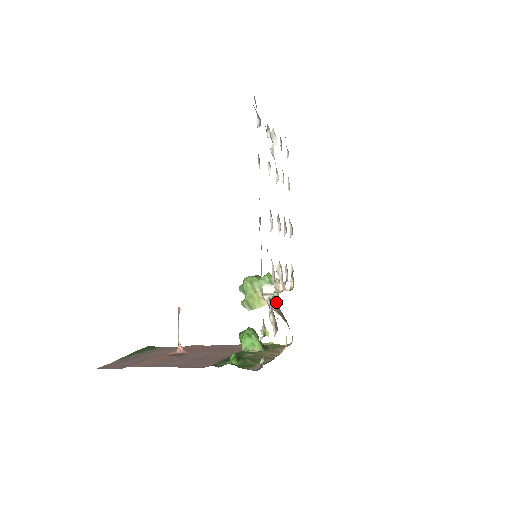
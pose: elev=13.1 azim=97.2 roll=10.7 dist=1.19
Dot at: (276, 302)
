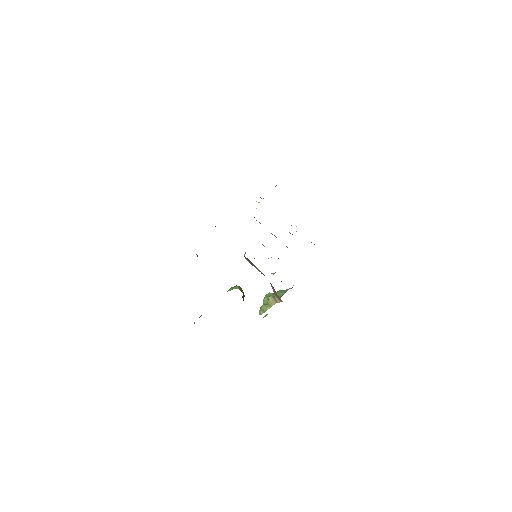
Dot at: occluded
